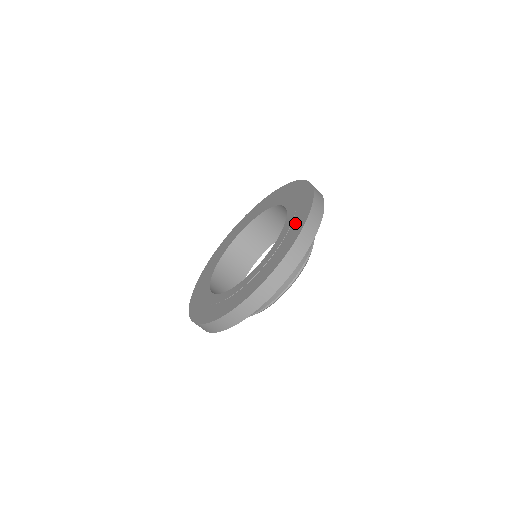
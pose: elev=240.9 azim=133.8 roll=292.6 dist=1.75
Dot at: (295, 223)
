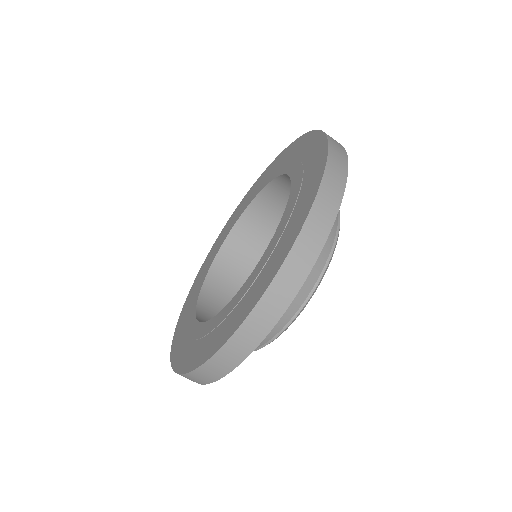
Dot at: (294, 217)
